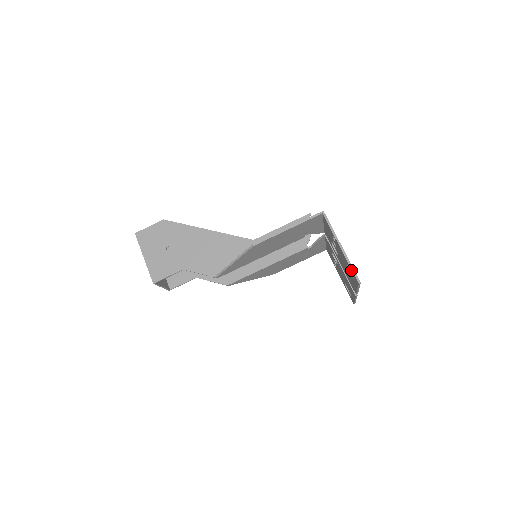
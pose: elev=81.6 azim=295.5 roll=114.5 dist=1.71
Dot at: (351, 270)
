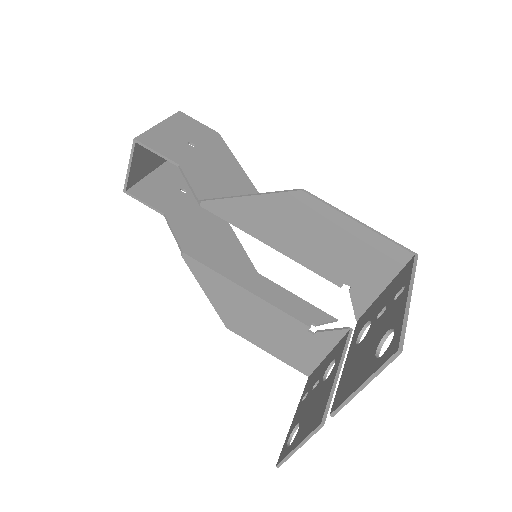
Dot at: (398, 330)
